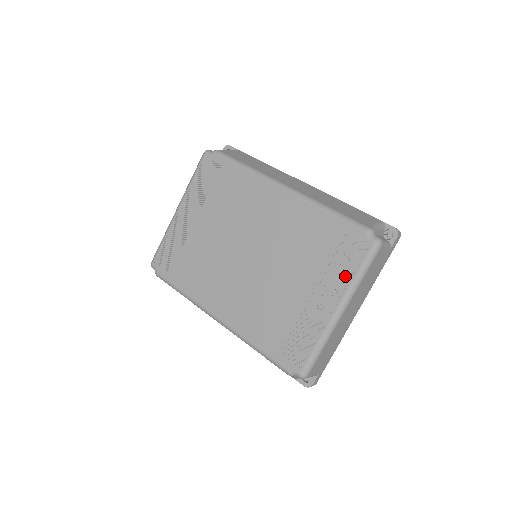
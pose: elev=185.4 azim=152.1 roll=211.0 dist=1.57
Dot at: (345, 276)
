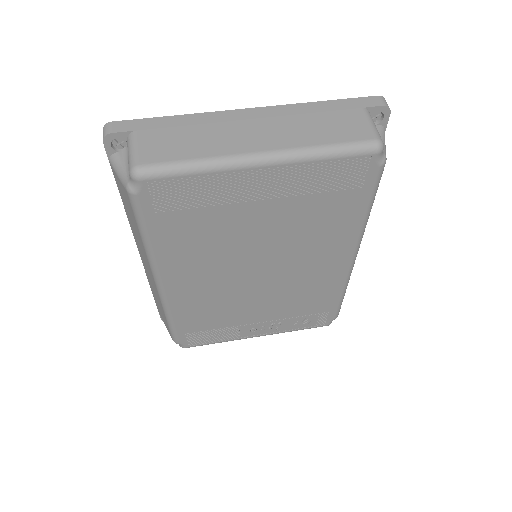
Dot at: (290, 328)
